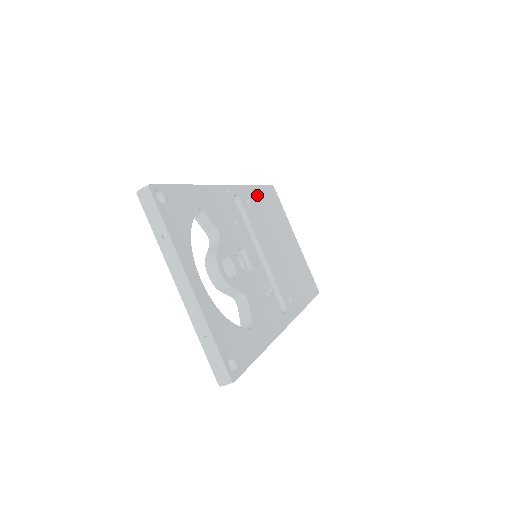
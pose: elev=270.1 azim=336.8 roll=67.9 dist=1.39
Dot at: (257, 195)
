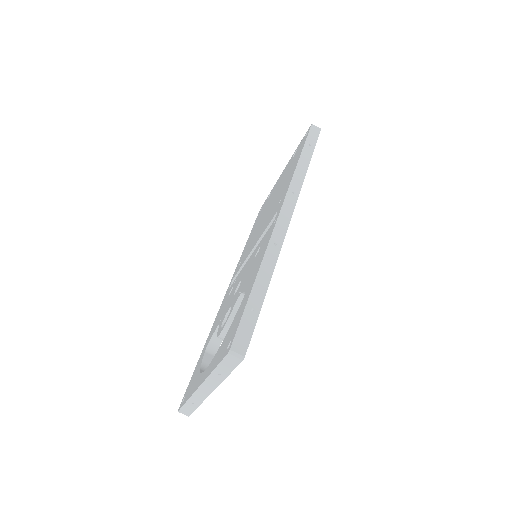
Dot at: occluded
